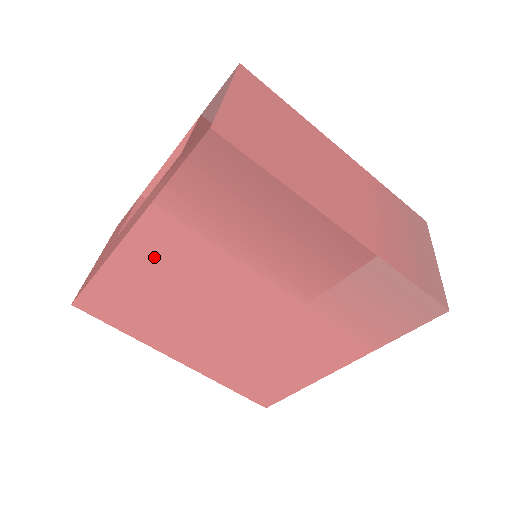
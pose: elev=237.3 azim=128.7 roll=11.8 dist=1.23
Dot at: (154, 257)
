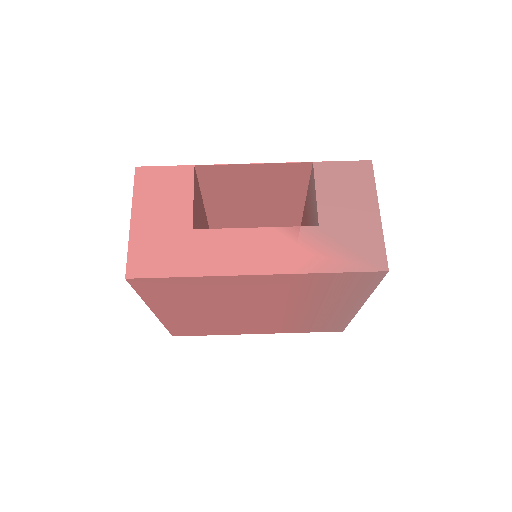
Dot at: (251, 285)
